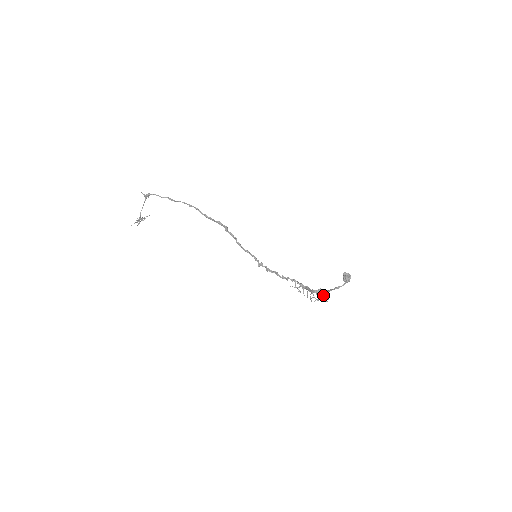
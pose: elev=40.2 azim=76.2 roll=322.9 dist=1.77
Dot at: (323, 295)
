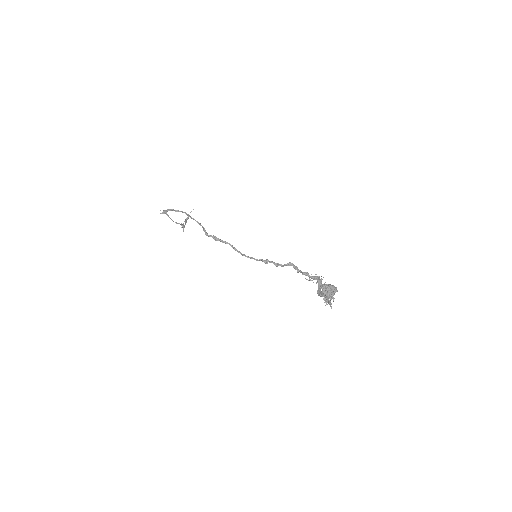
Dot at: occluded
